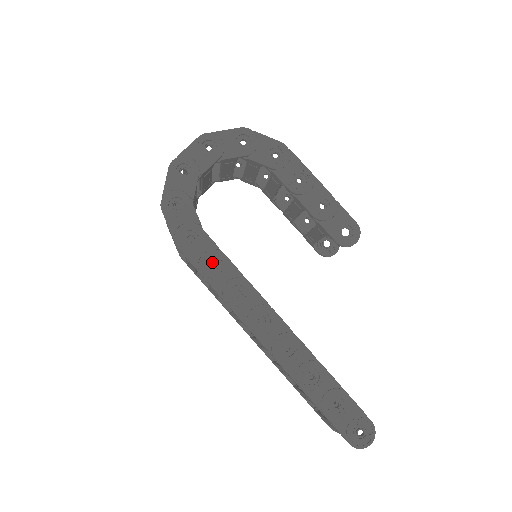
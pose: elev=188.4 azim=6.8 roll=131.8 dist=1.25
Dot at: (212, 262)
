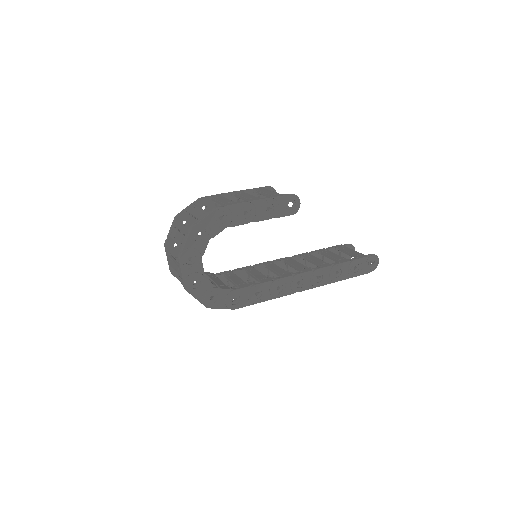
Dot at: (254, 294)
